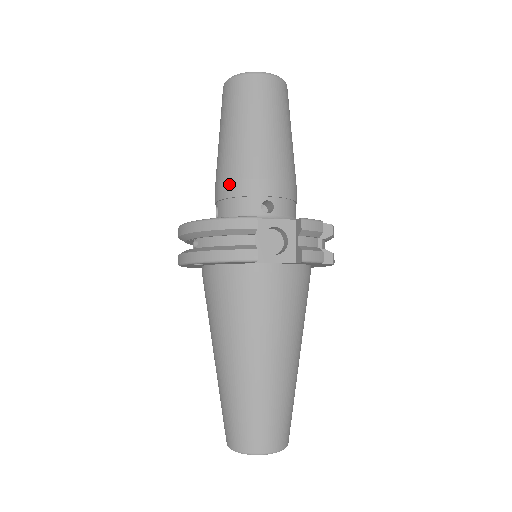
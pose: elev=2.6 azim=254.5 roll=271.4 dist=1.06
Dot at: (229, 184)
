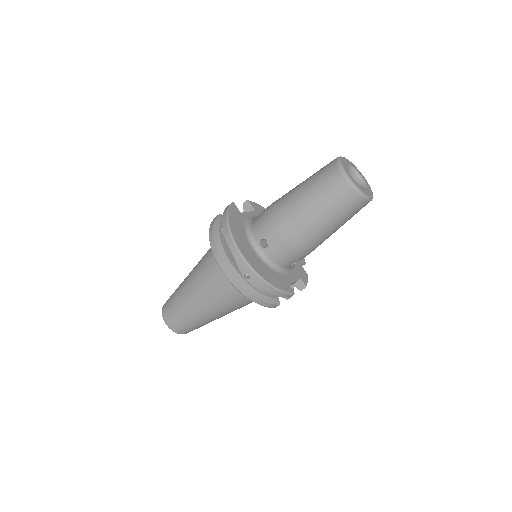
Dot at: (291, 249)
